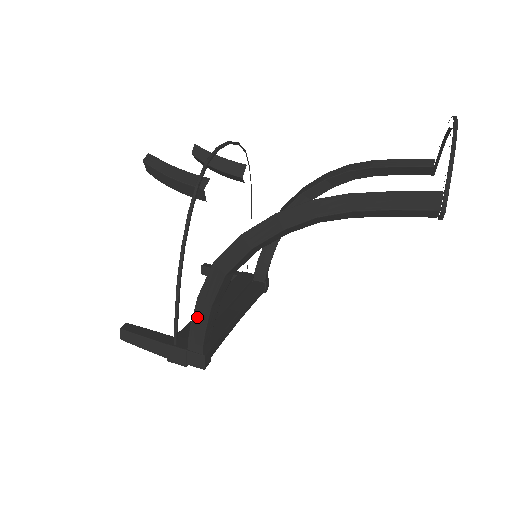
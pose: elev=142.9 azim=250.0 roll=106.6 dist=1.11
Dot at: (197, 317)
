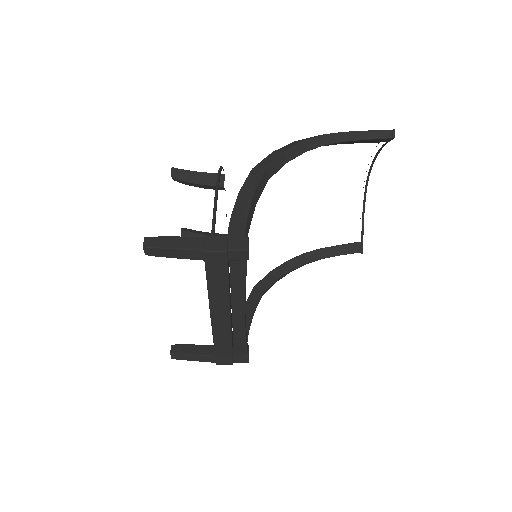
Dot at: (238, 207)
